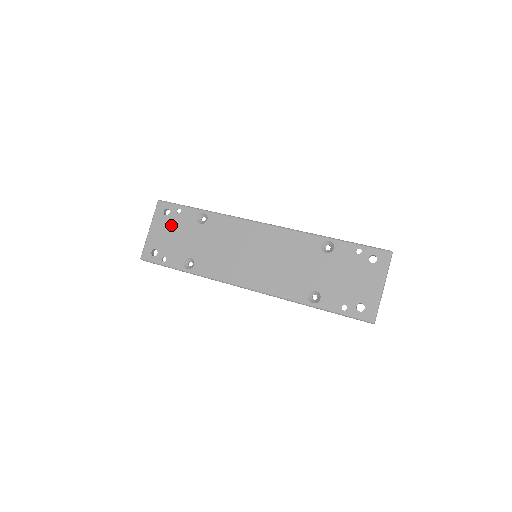
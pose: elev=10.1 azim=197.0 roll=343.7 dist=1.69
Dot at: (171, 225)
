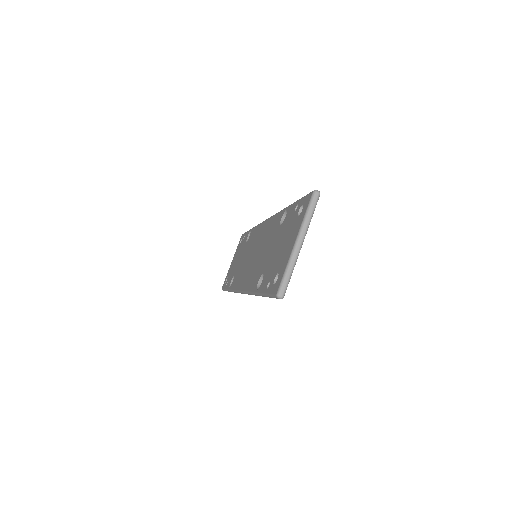
Dot at: (238, 252)
